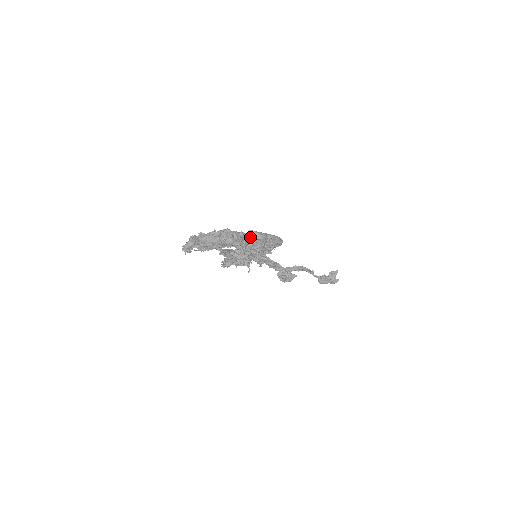
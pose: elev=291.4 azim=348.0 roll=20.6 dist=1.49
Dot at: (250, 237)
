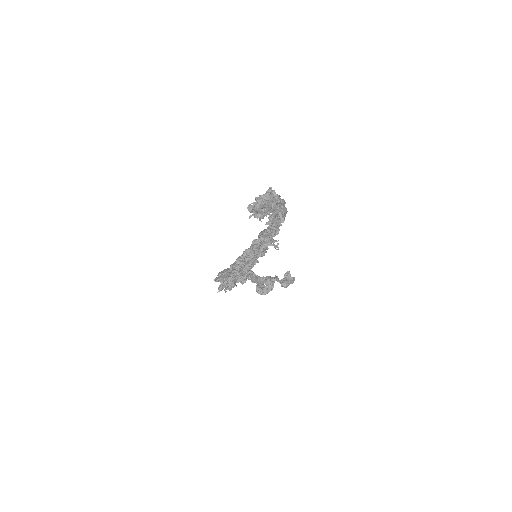
Dot at: occluded
